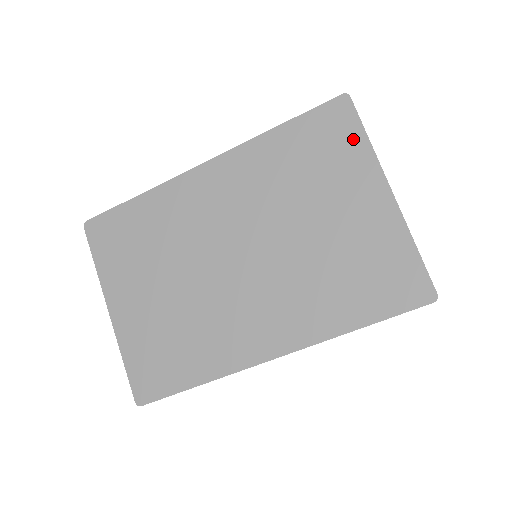
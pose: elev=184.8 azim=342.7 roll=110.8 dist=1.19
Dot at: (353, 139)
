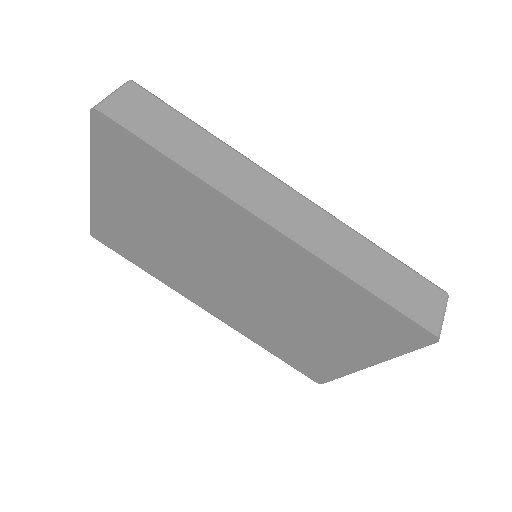
Dot at: (394, 346)
